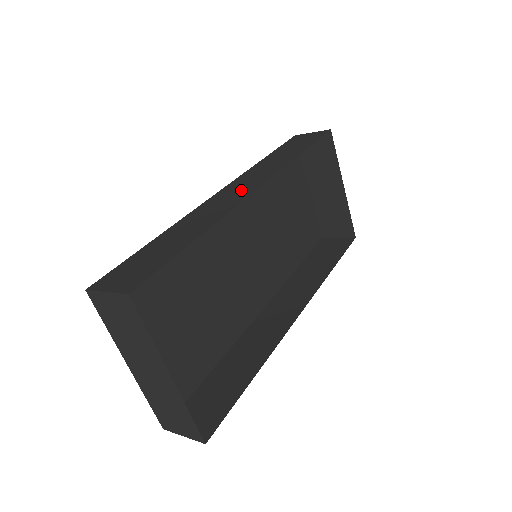
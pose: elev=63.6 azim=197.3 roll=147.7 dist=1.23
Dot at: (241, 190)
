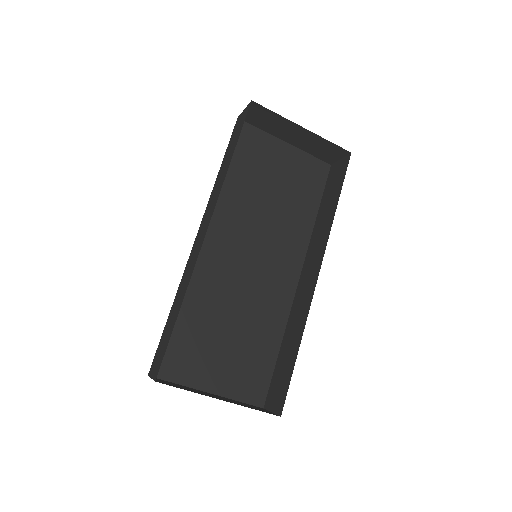
Dot at: (202, 233)
